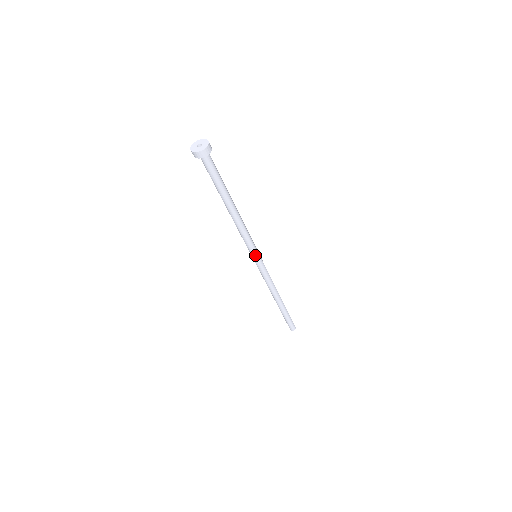
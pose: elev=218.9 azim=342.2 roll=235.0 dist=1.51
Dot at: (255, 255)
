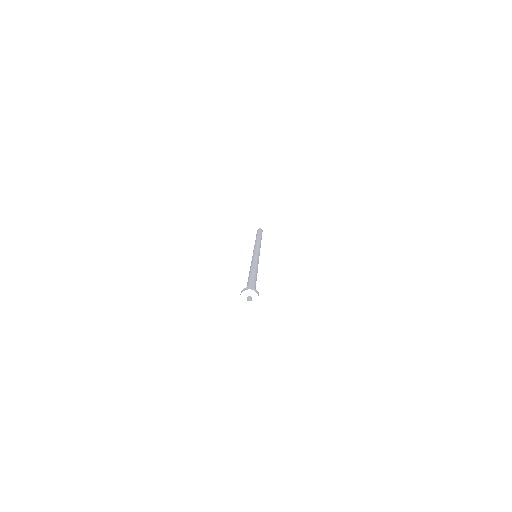
Dot at: occluded
